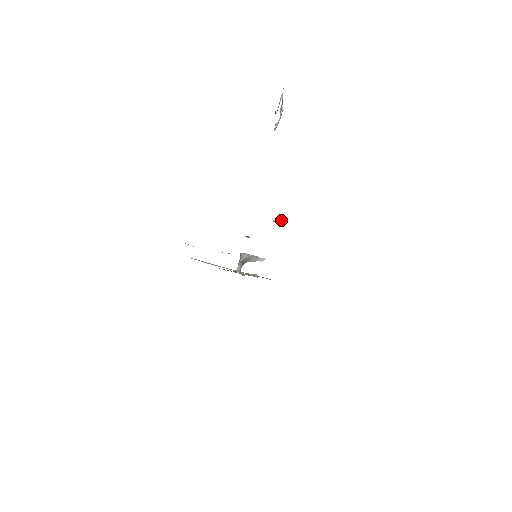
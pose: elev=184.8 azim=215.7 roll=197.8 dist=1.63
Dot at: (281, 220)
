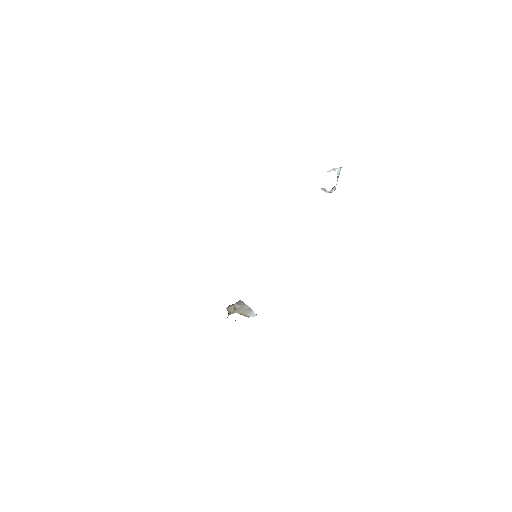
Dot at: occluded
